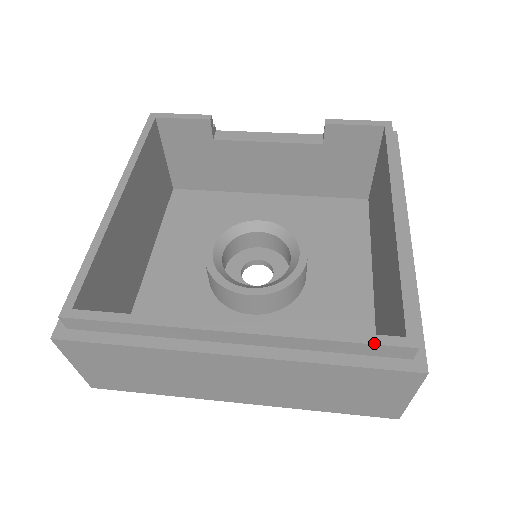
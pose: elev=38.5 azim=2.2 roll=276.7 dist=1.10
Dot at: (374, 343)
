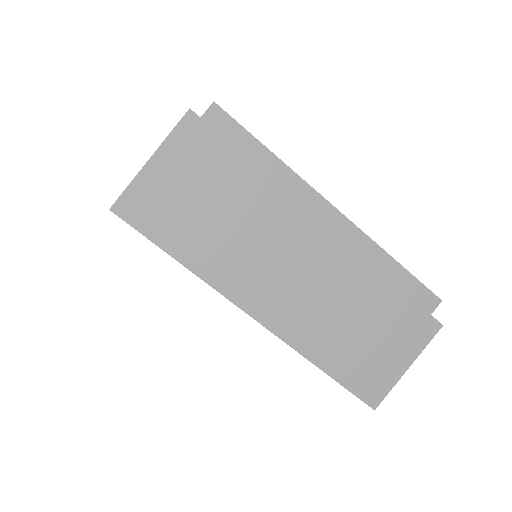
Dot at: occluded
